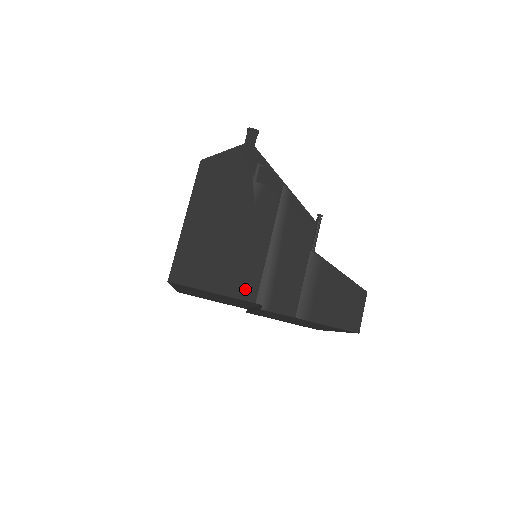
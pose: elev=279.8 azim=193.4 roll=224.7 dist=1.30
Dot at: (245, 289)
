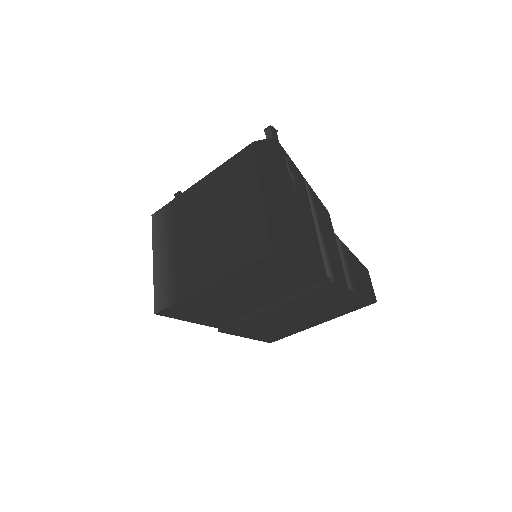
Dot at: (317, 263)
